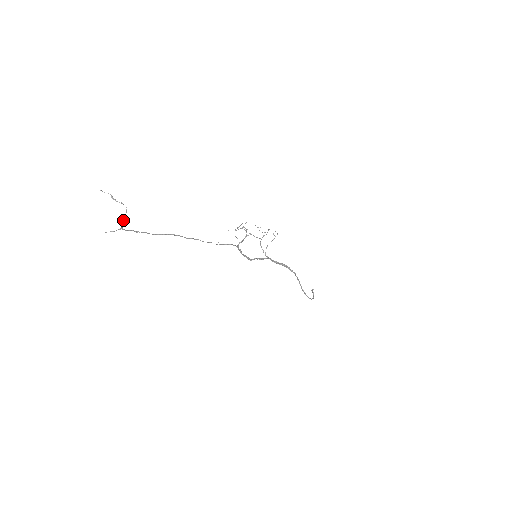
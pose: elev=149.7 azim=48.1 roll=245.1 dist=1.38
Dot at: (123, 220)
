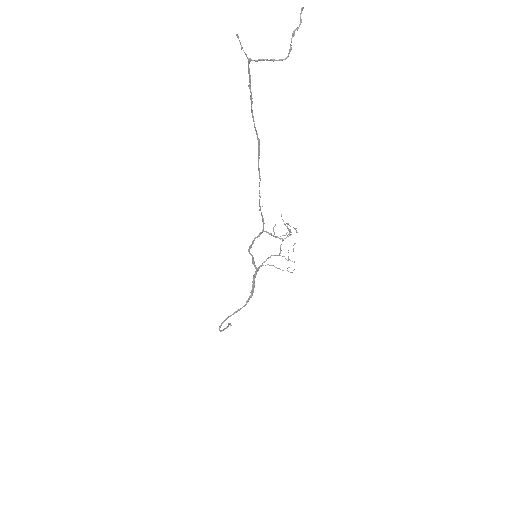
Dot at: (264, 59)
